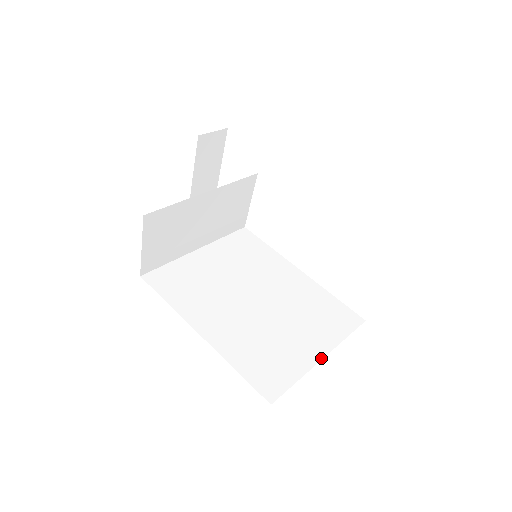
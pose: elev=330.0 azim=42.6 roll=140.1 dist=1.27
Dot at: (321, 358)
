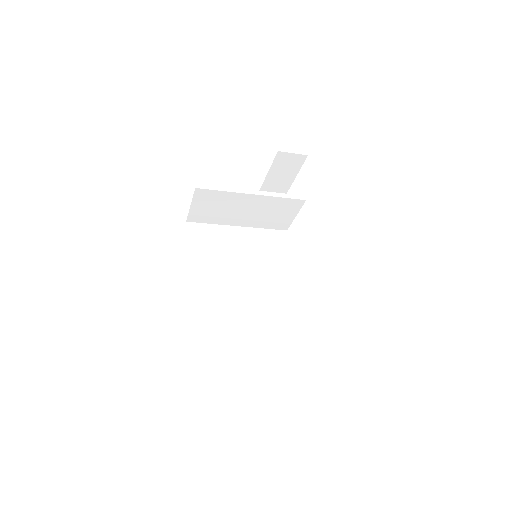
Dot at: (246, 347)
